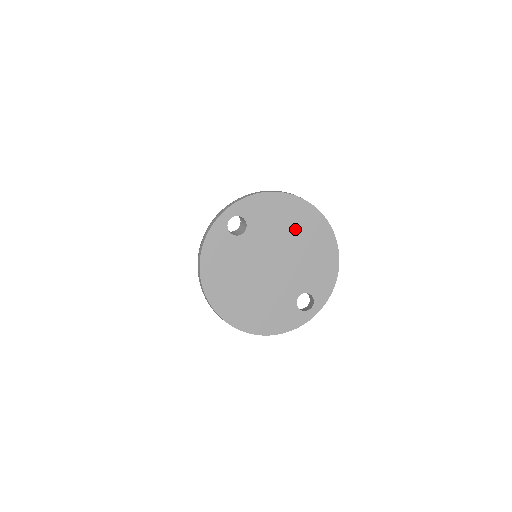
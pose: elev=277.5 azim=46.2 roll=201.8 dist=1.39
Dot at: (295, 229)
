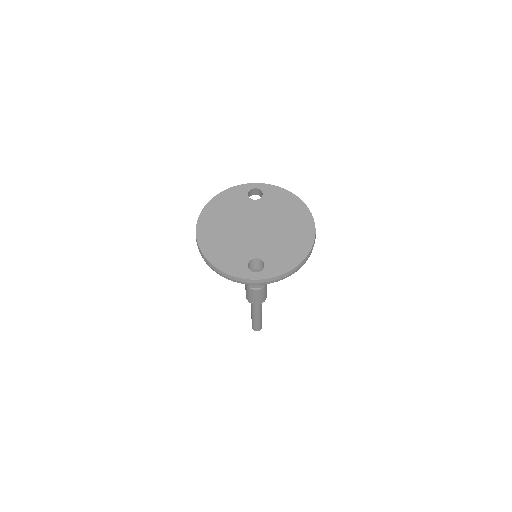
Dot at: (289, 220)
